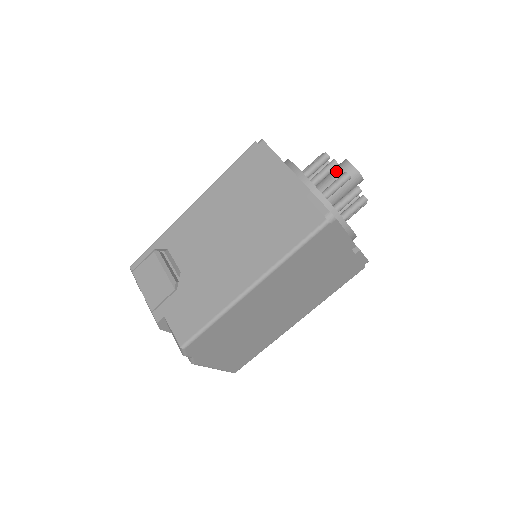
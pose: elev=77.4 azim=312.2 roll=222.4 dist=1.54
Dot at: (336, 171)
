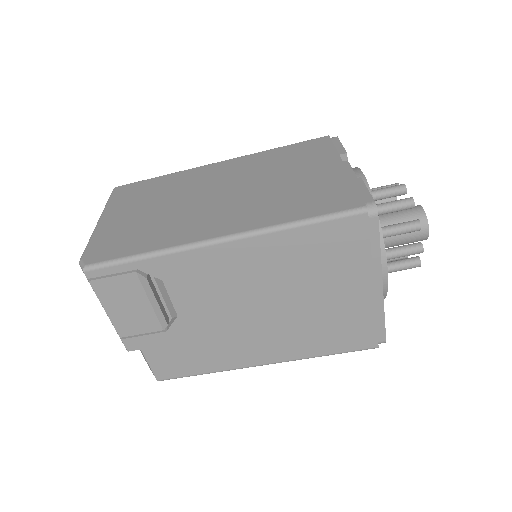
Dot at: occluded
